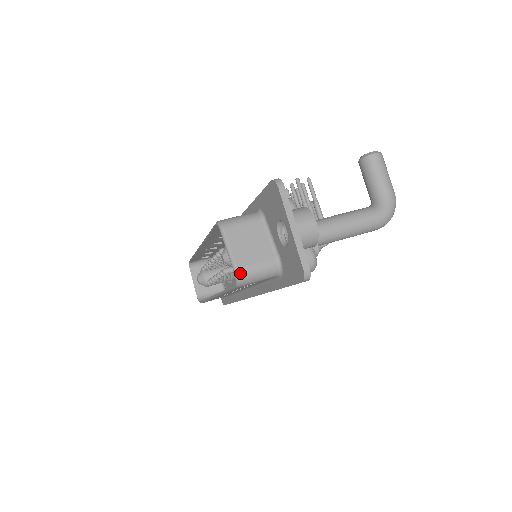
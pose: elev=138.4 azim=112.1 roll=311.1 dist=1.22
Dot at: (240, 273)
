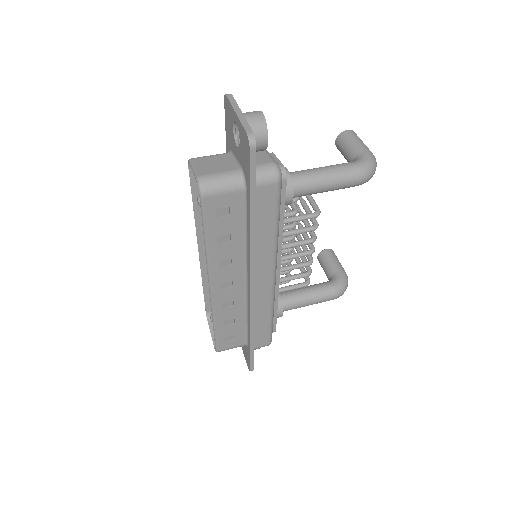
Dot at: (201, 179)
